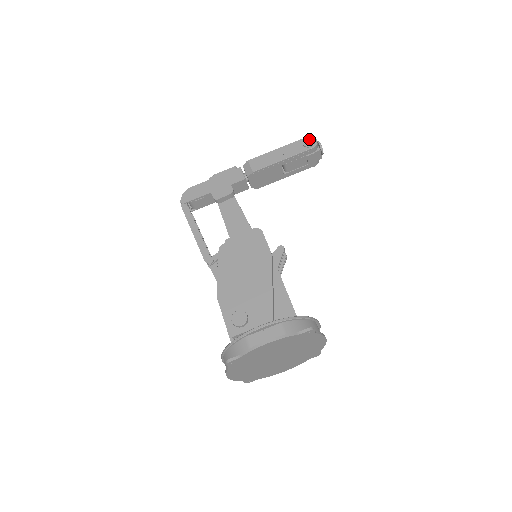
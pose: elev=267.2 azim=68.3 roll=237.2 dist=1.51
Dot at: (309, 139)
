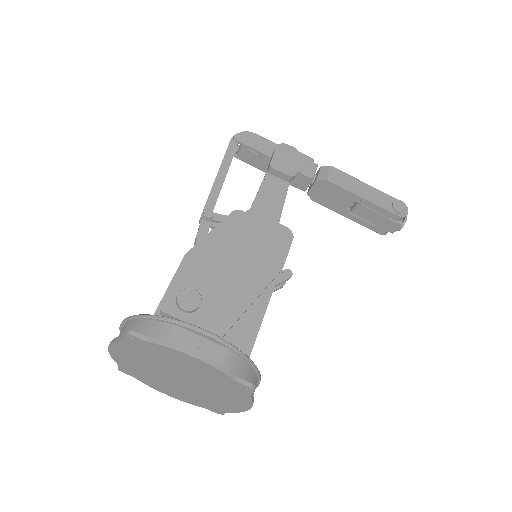
Dot at: (402, 205)
